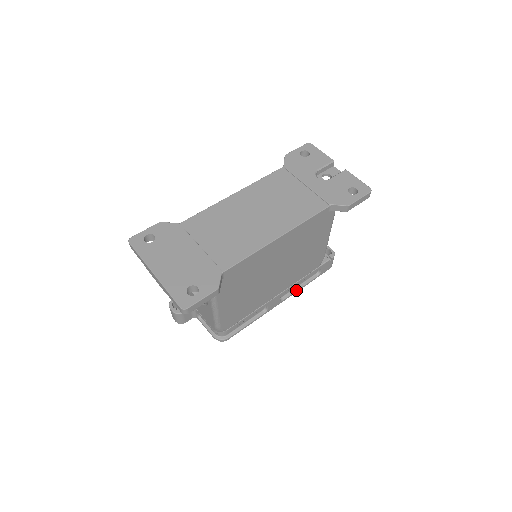
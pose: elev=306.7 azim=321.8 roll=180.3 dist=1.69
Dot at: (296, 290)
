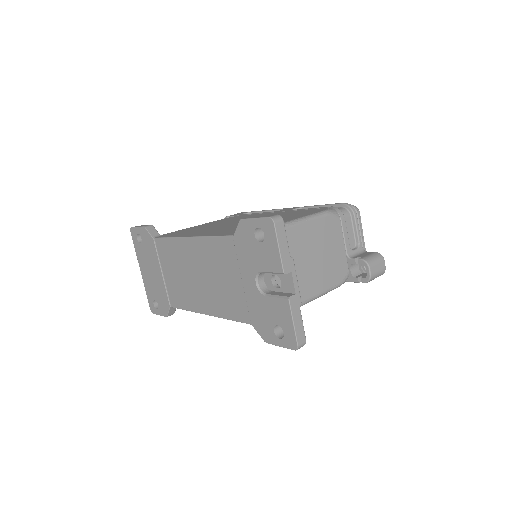
Dot at: occluded
